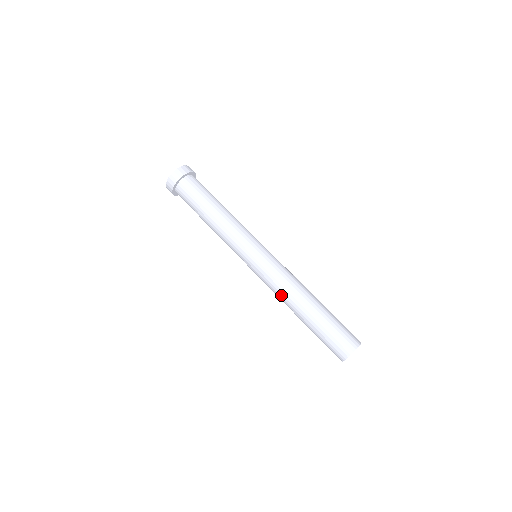
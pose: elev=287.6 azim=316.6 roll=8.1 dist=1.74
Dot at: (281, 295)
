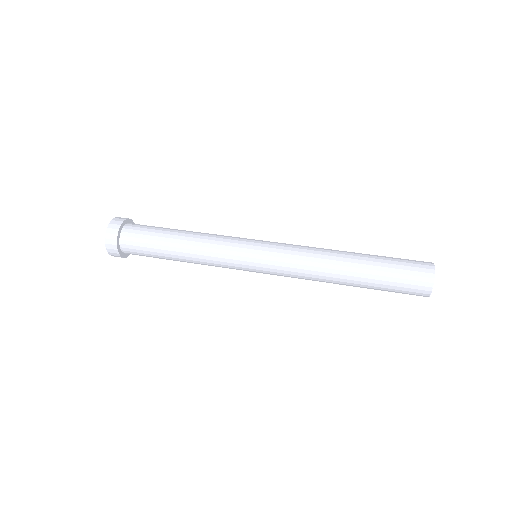
Dot at: (314, 269)
